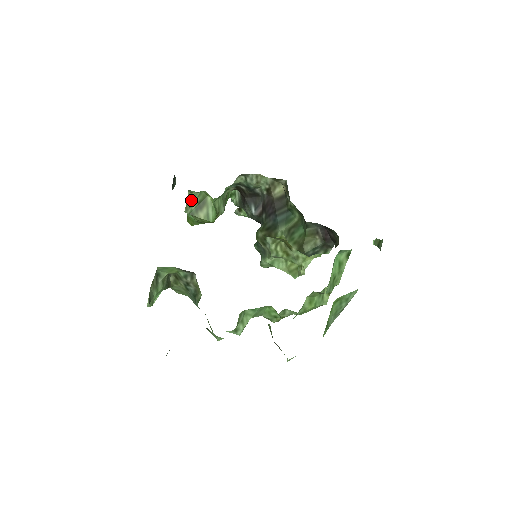
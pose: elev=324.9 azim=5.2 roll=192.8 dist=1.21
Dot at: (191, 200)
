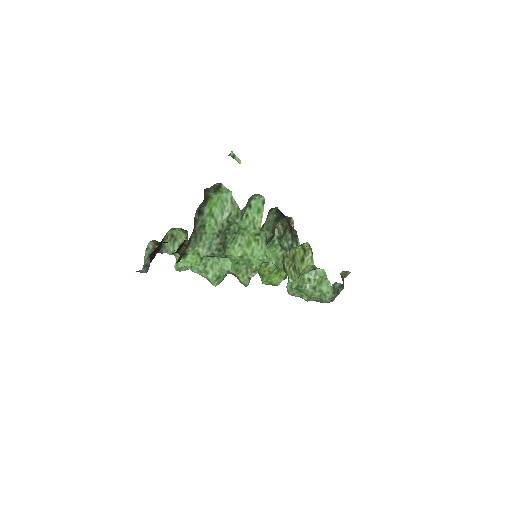
Dot at: occluded
